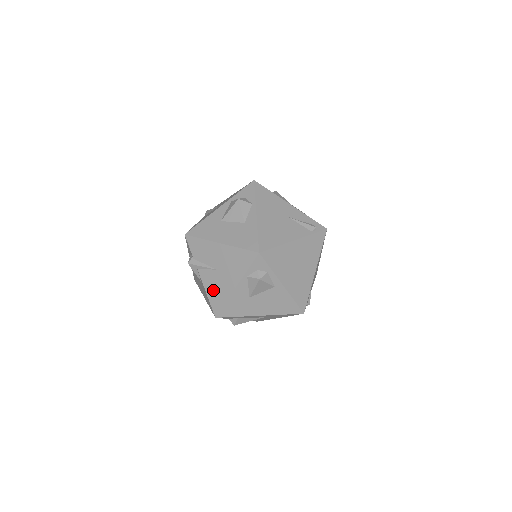
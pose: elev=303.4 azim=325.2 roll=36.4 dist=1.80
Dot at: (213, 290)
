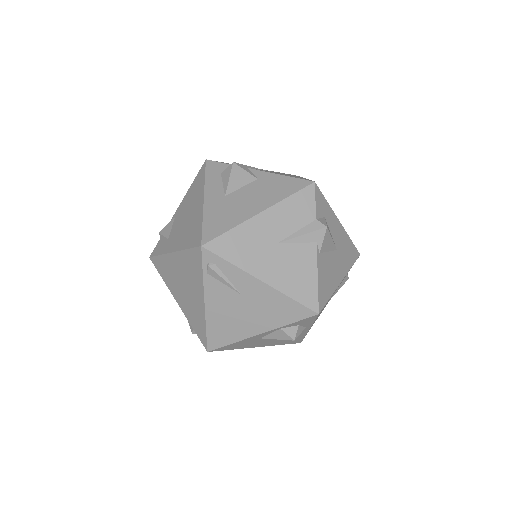
Dot at: occluded
